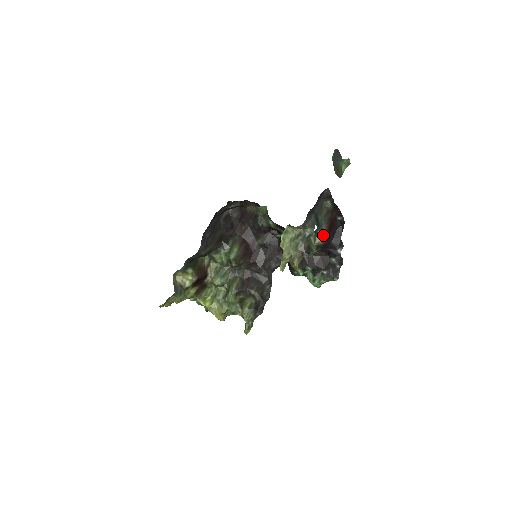
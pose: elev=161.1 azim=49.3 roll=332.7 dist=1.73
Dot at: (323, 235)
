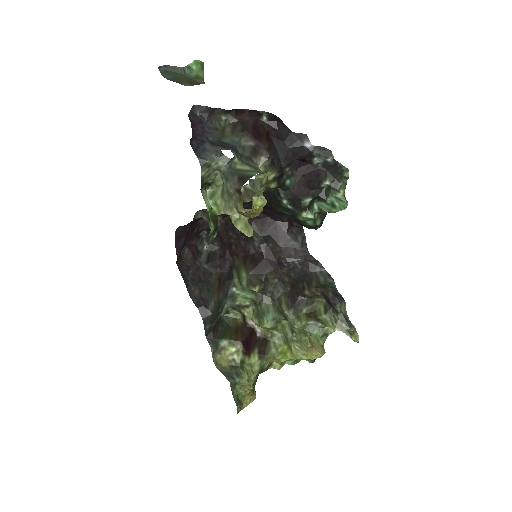
Dot at: (257, 151)
